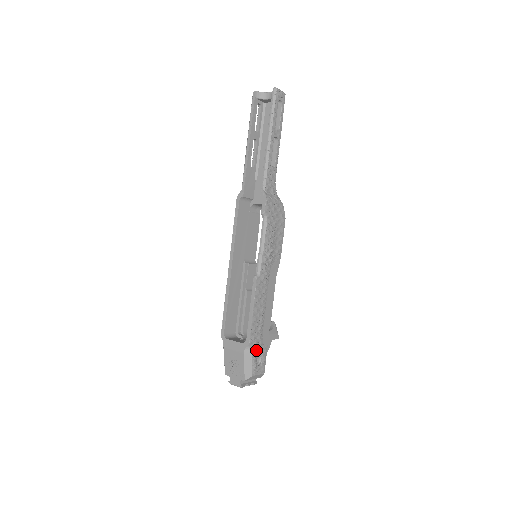
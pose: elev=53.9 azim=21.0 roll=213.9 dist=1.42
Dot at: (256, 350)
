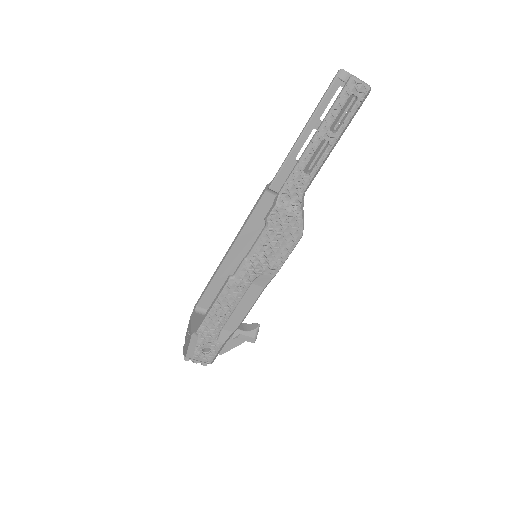
Dot at: (205, 340)
